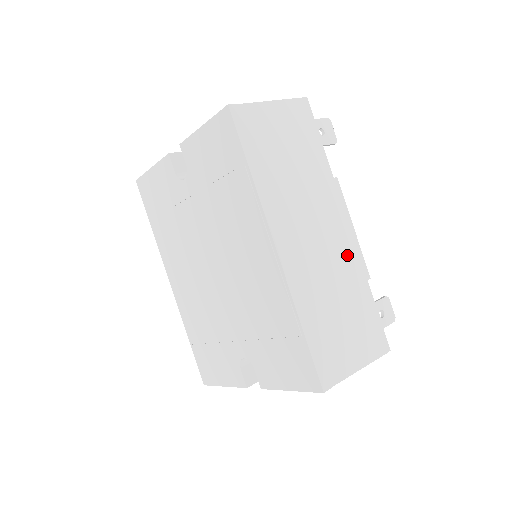
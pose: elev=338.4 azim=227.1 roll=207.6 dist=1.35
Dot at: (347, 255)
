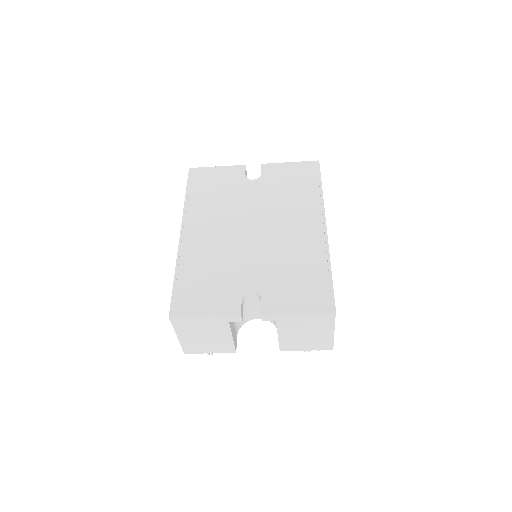
Dot at: occluded
